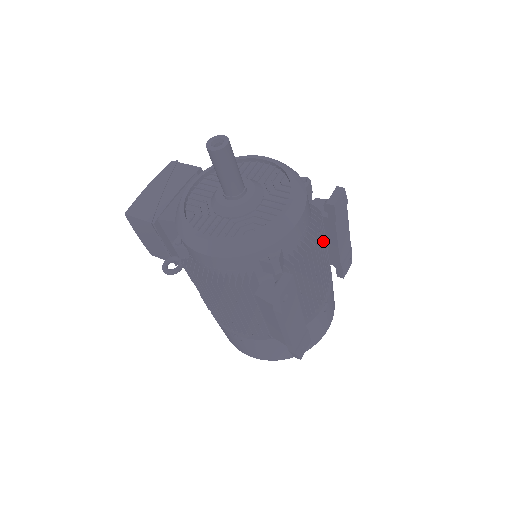
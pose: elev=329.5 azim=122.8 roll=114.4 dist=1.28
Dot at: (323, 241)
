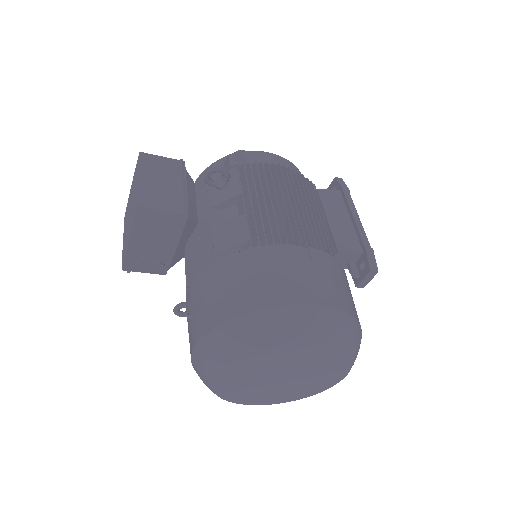
Dot at: occluded
